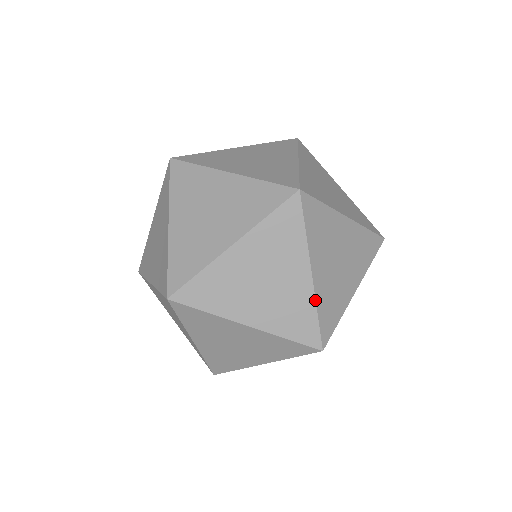
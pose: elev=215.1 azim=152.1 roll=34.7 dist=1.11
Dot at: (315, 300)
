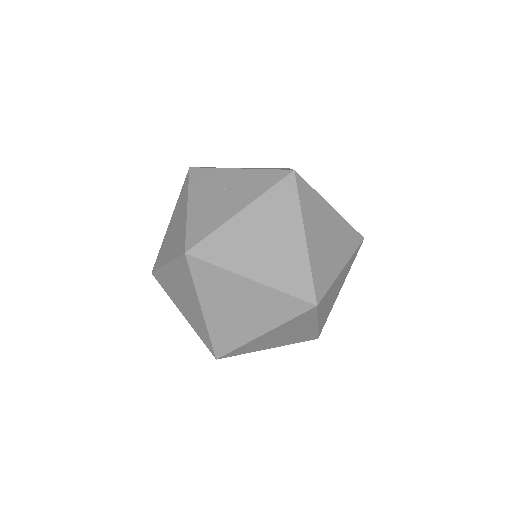
Dot at: occluded
